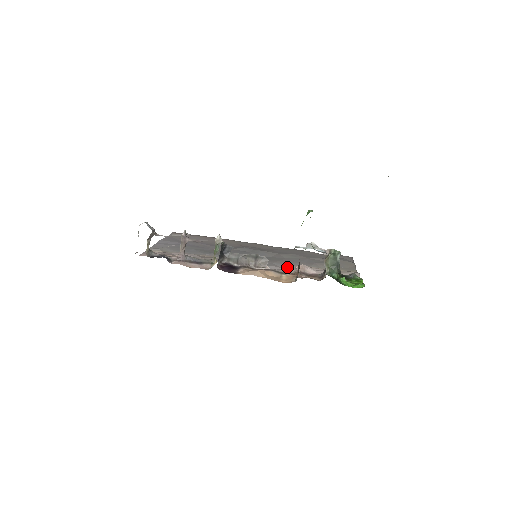
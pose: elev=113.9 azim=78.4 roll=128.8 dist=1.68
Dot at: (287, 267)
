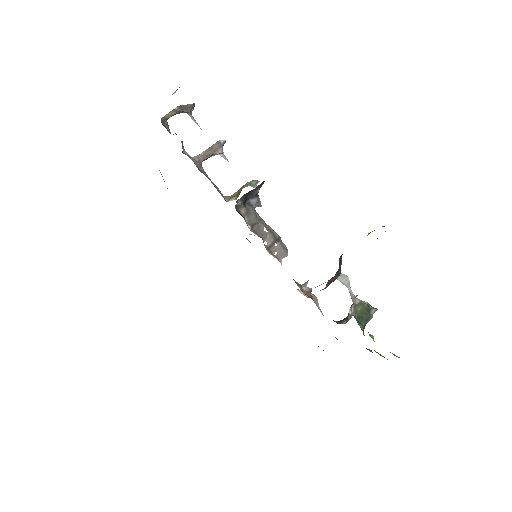
Dot at: occluded
